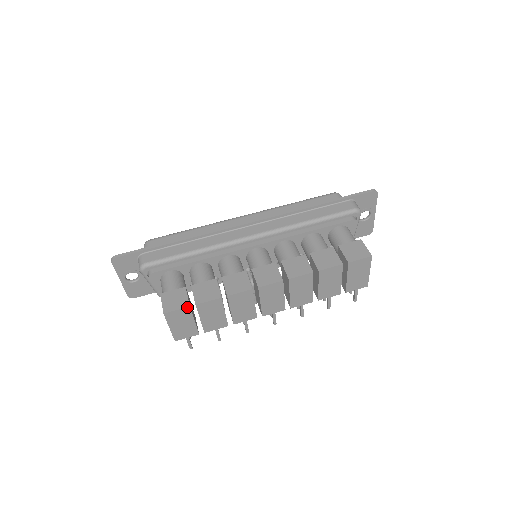
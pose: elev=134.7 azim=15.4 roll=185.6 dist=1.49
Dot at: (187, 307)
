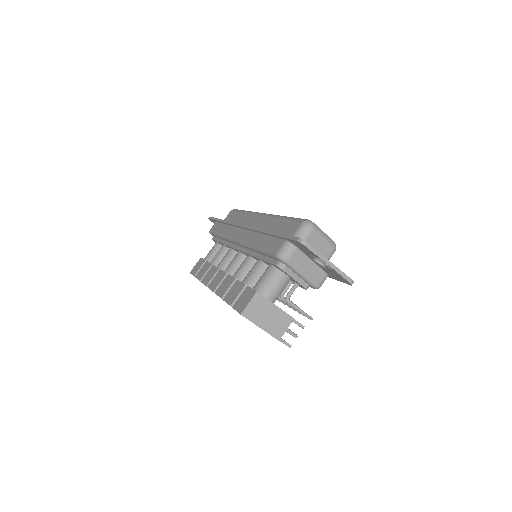
Dot at: (194, 276)
